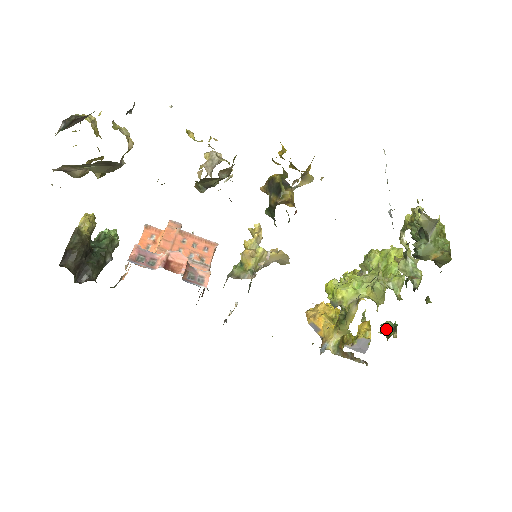
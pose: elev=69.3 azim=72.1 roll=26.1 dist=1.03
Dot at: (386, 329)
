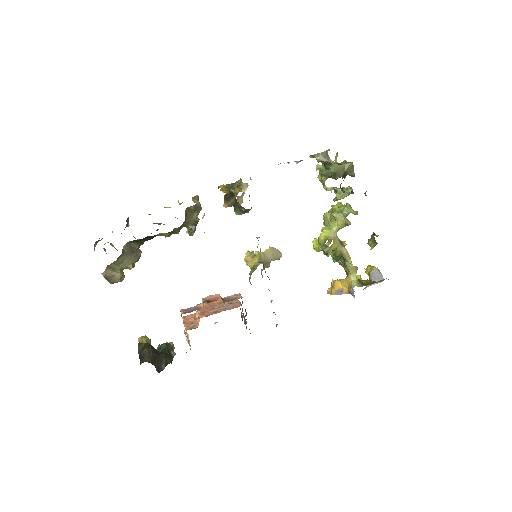
Dot at: (371, 241)
